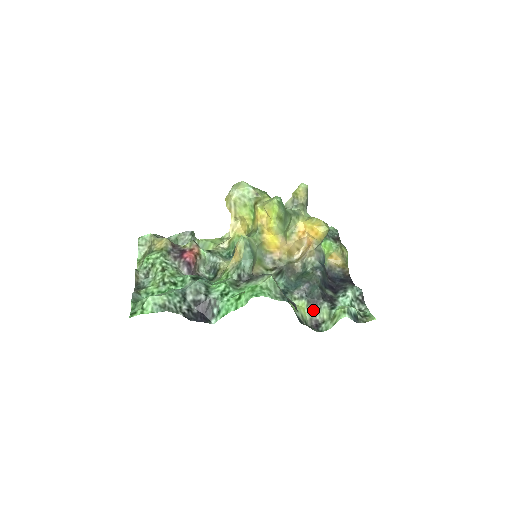
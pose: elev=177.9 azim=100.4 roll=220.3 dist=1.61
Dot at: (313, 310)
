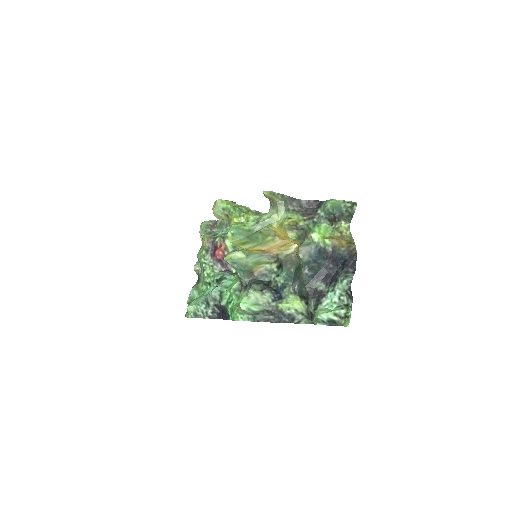
Dot at: (307, 304)
